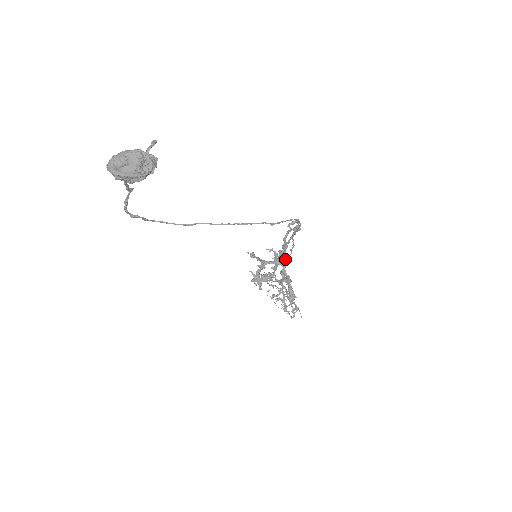
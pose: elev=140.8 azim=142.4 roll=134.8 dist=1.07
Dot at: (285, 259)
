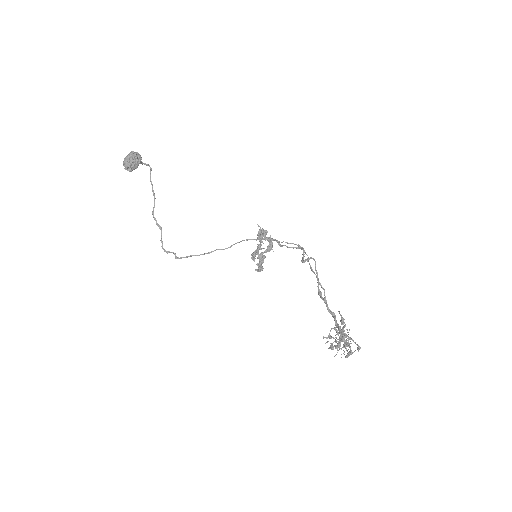
Dot at: (327, 304)
